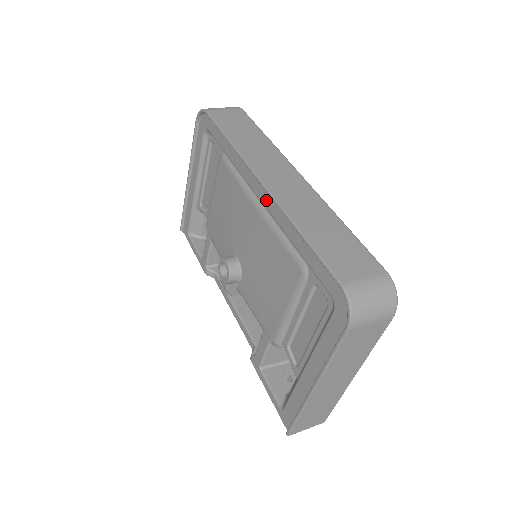
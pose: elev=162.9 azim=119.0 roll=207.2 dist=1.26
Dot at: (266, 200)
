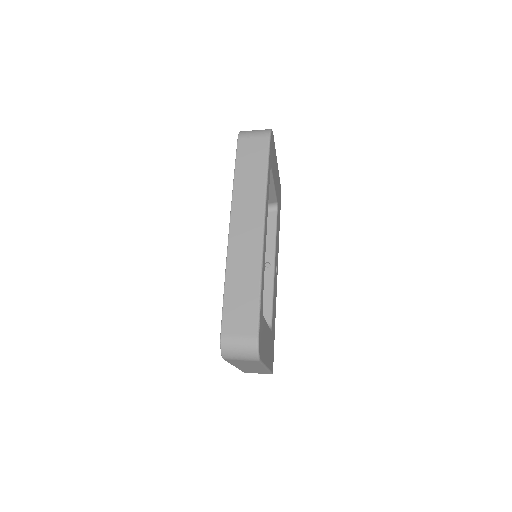
Dot at: occluded
